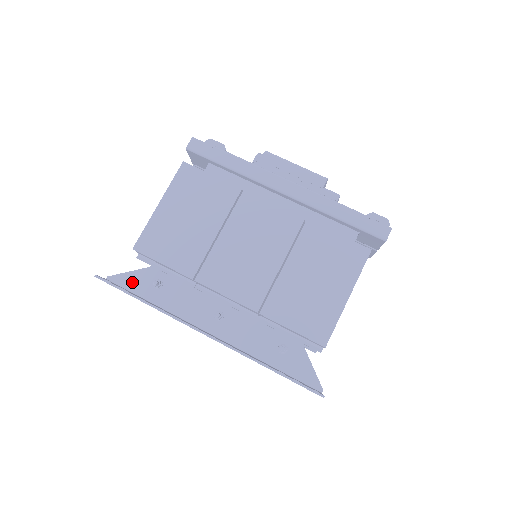
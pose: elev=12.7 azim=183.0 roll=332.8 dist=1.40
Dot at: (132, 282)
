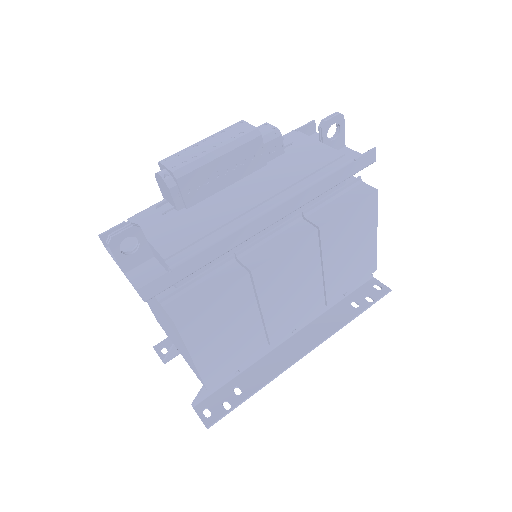
Dot at: occluded
